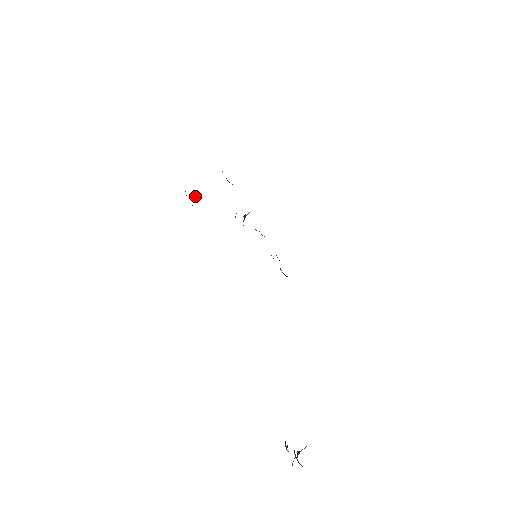
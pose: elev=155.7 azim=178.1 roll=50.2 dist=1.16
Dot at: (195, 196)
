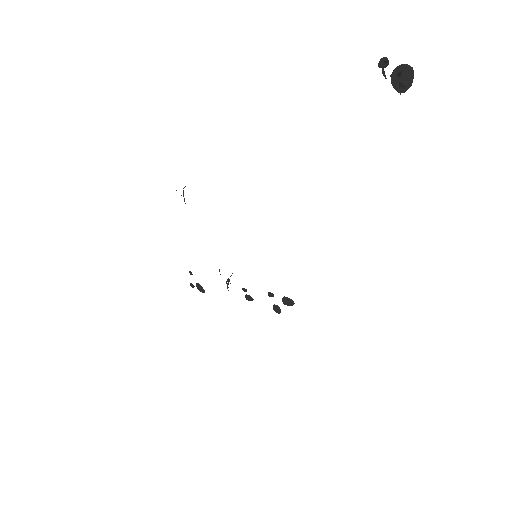
Dot at: (184, 198)
